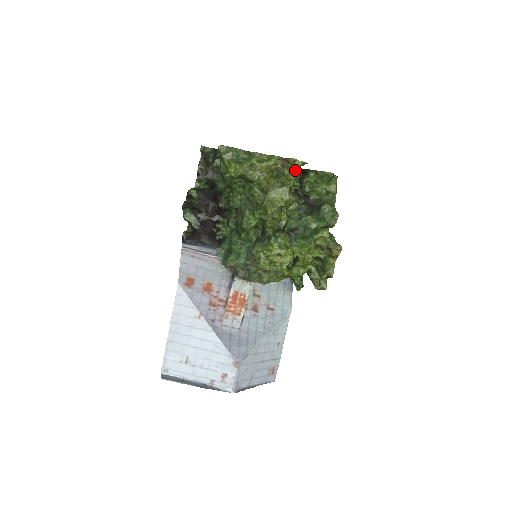
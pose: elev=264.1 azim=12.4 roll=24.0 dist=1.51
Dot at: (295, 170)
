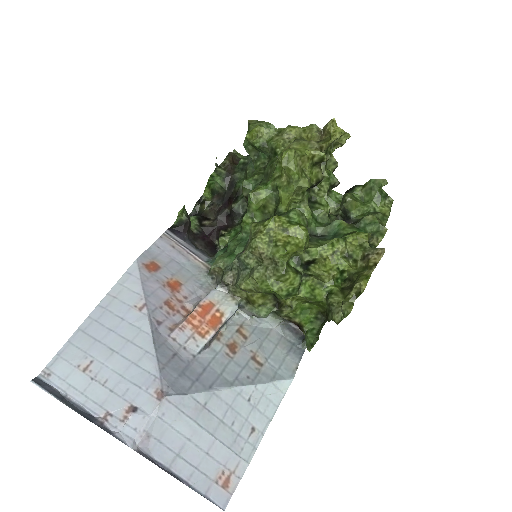
Dot at: (332, 137)
